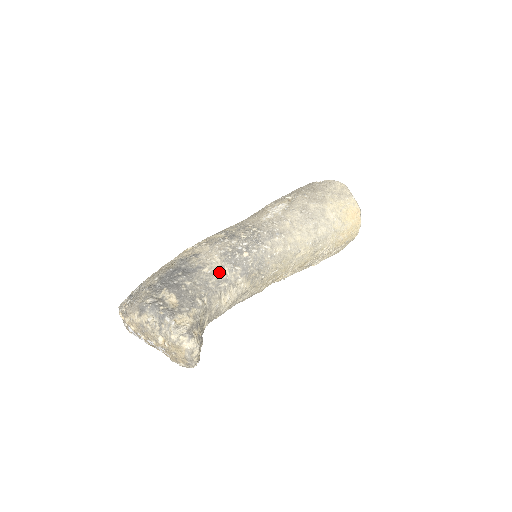
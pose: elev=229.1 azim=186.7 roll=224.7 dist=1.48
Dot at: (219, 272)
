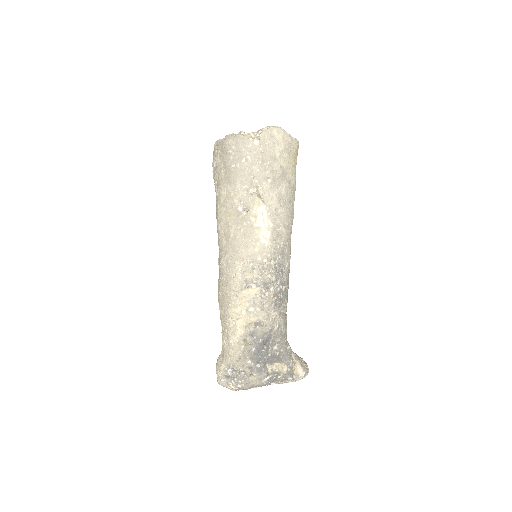
Dot at: (281, 319)
